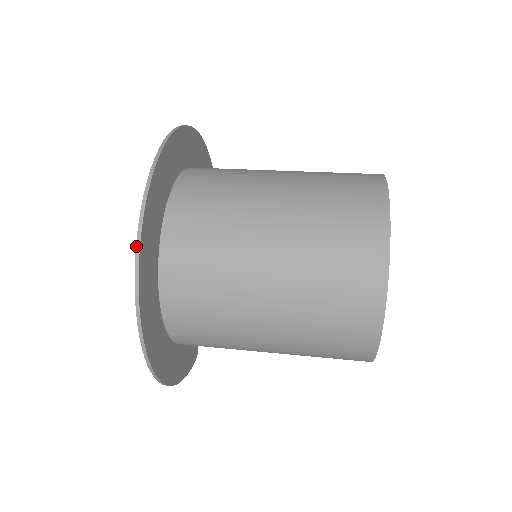
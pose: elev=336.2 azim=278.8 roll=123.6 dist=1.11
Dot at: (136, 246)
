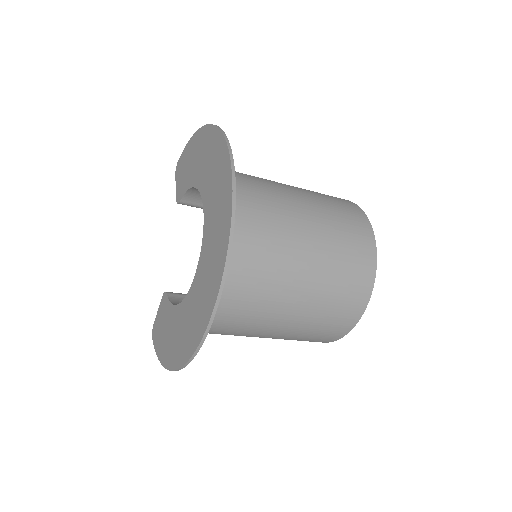
Dot at: (226, 258)
